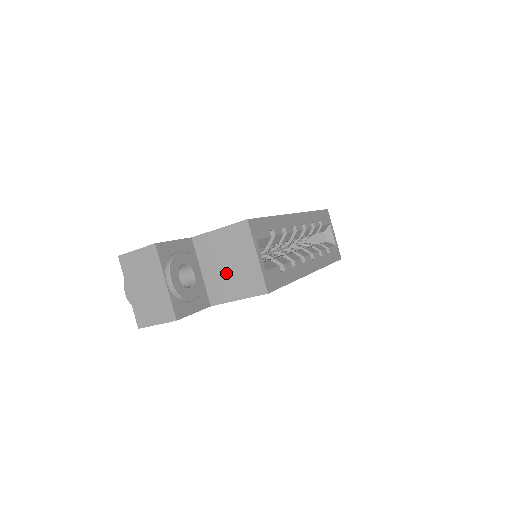
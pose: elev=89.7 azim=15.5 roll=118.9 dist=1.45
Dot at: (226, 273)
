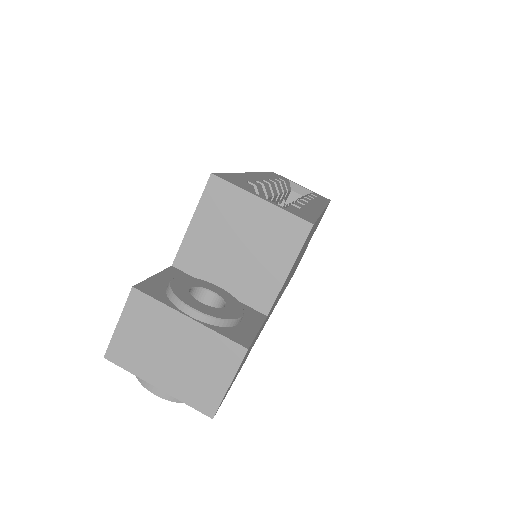
Dot at: (246, 258)
